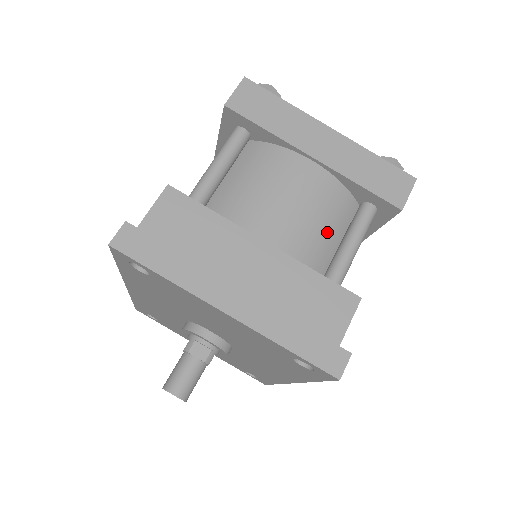
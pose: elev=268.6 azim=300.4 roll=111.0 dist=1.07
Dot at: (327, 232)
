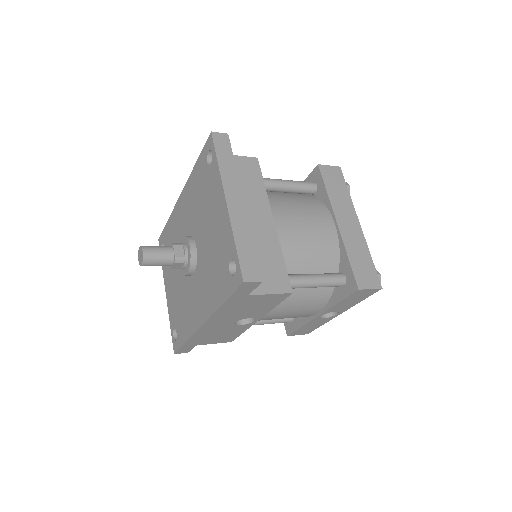
Dot at: (308, 259)
